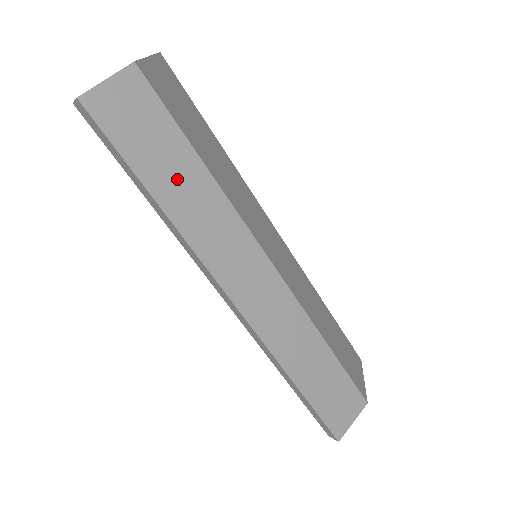
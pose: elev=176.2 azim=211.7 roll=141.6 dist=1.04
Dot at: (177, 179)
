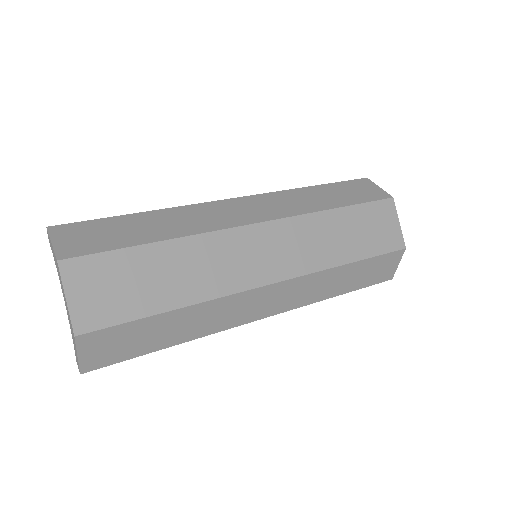
Dot at: (170, 330)
